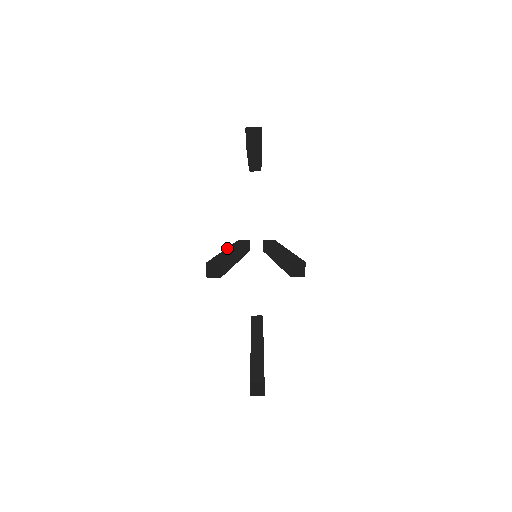
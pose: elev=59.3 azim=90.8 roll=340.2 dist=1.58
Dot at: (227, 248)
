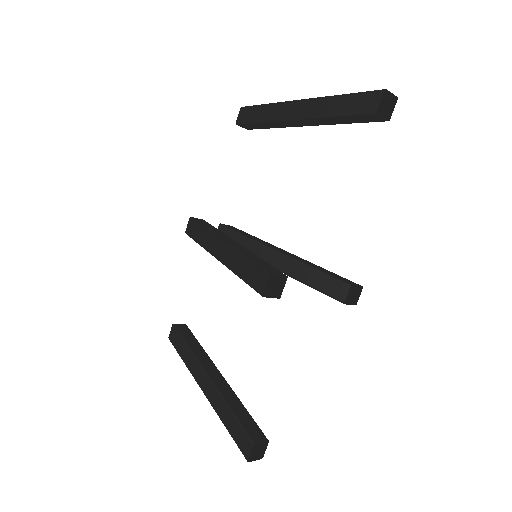
Dot at: (221, 237)
